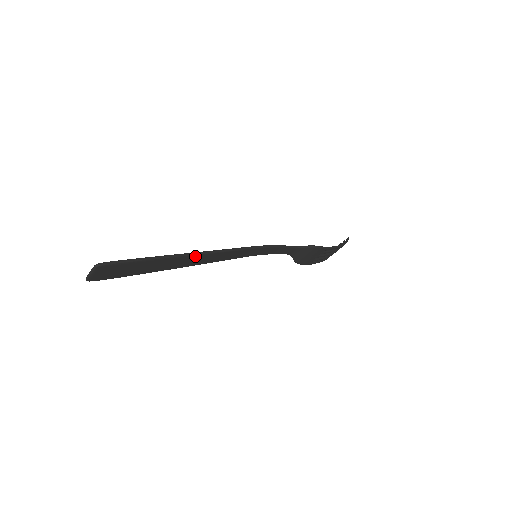
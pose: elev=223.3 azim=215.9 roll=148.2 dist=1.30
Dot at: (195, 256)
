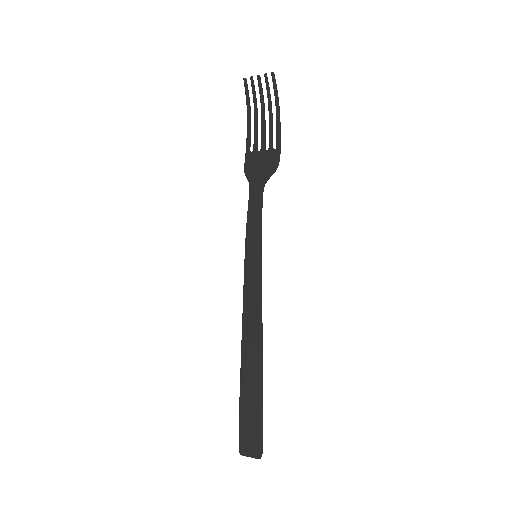
Dot at: (260, 350)
